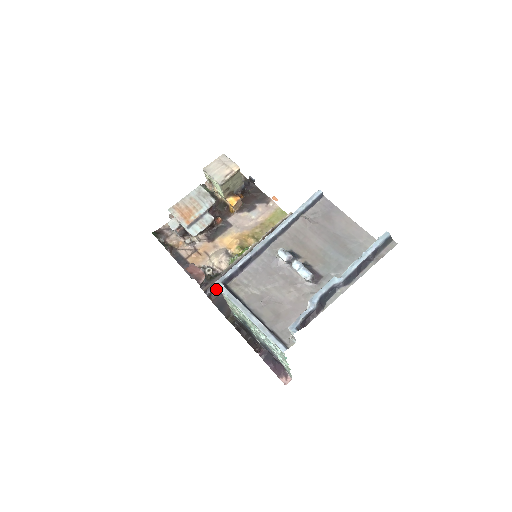
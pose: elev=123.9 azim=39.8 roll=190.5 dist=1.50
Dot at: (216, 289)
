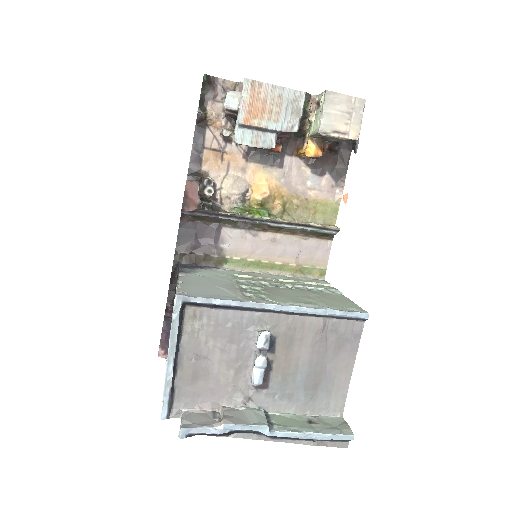
Dot at: (196, 215)
